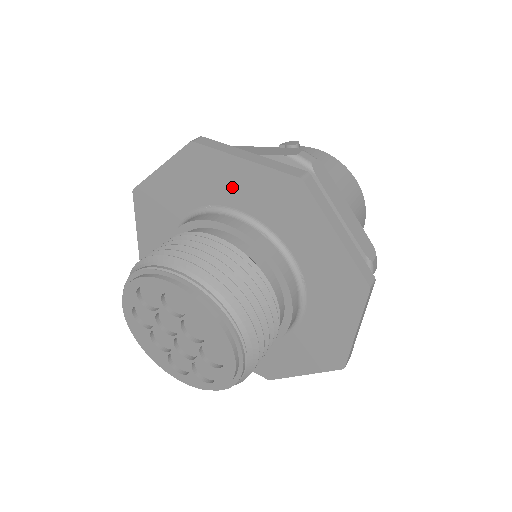
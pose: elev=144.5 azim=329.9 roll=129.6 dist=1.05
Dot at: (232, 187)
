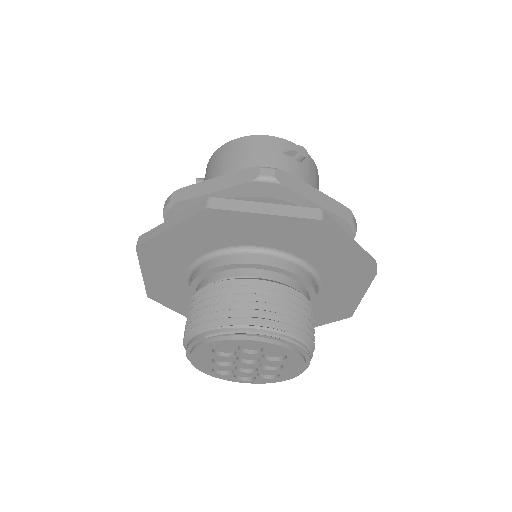
Dot at: (322, 253)
